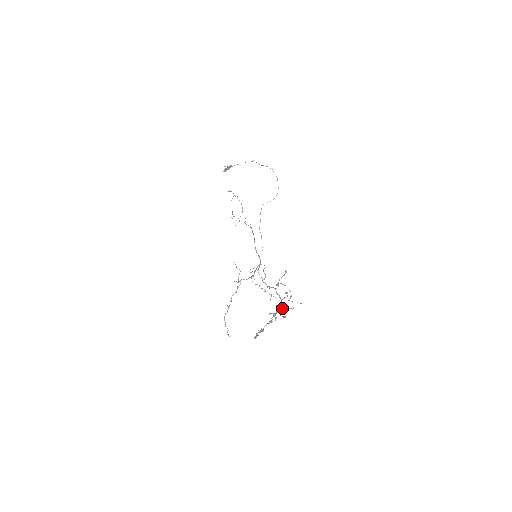
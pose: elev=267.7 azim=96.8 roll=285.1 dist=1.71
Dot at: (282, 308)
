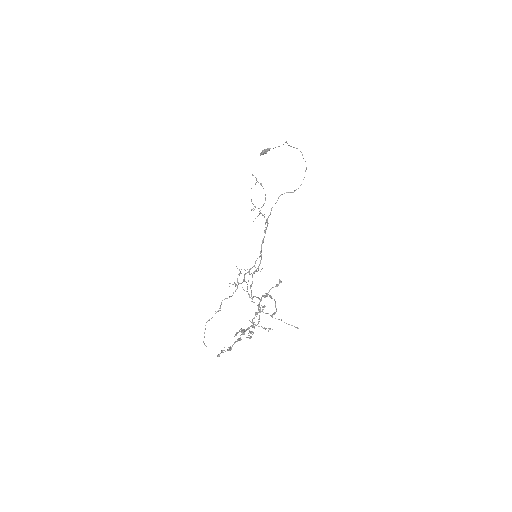
Dot at: (253, 325)
